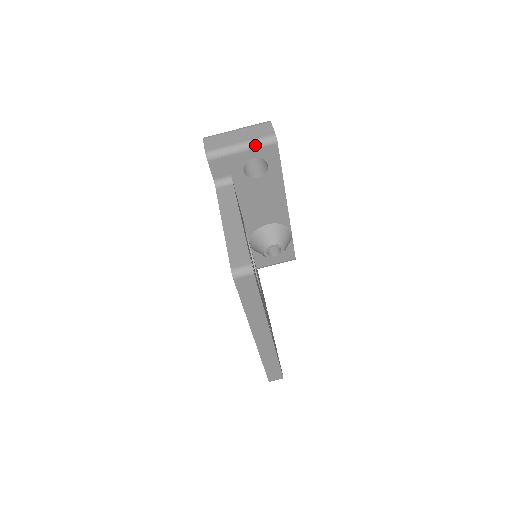
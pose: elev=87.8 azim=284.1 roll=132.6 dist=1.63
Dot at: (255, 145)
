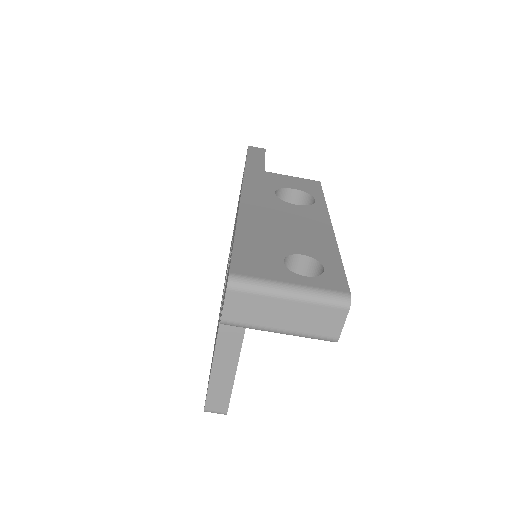
Dot at: (300, 336)
